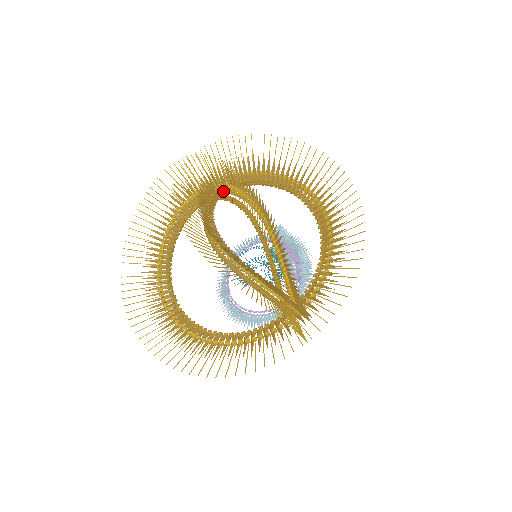
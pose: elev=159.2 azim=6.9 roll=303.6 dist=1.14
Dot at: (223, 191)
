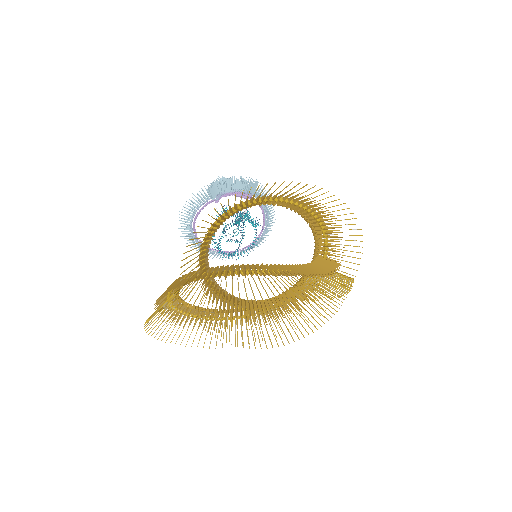
Dot at: occluded
